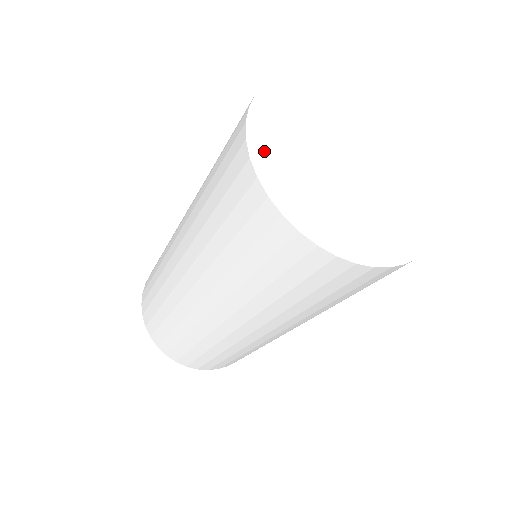
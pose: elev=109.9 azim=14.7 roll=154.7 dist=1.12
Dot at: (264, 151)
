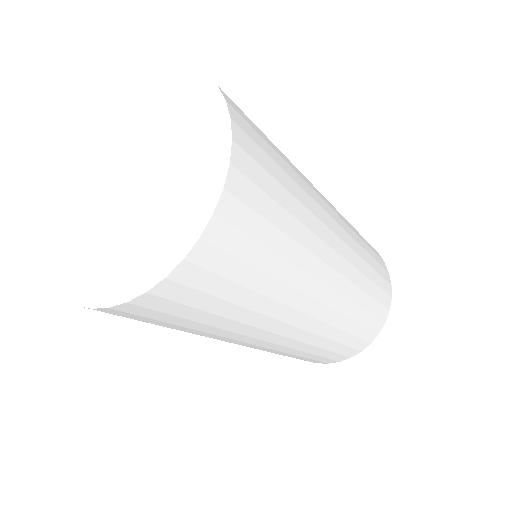
Dot at: (63, 166)
